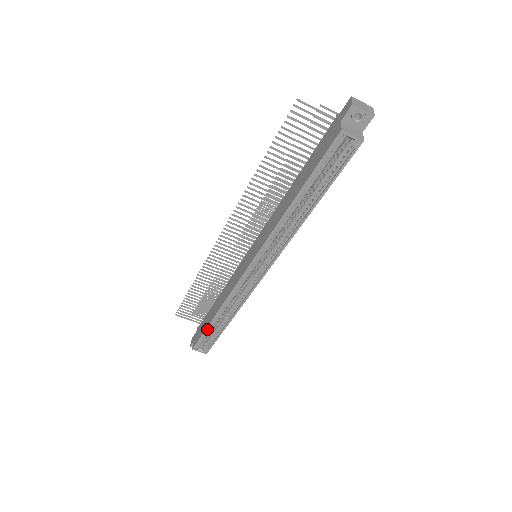
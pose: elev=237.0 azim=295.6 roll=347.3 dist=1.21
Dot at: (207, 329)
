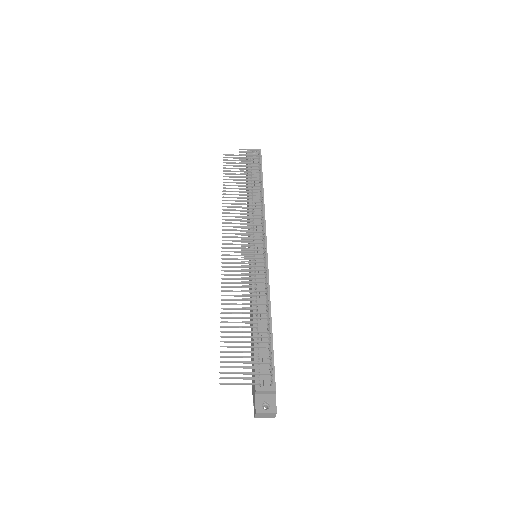
Dot at: occluded
